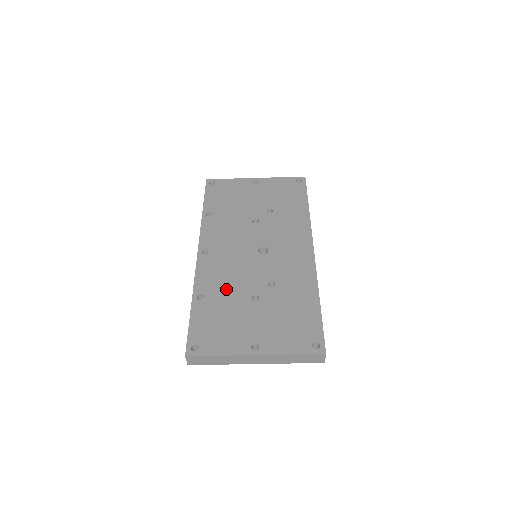
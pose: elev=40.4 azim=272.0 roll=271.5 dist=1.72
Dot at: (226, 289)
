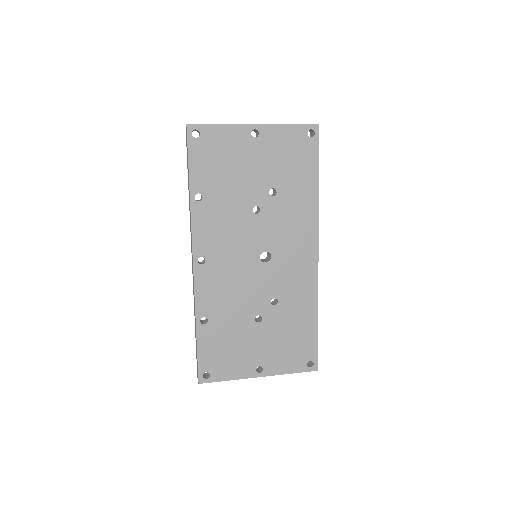
Dot at: (229, 310)
